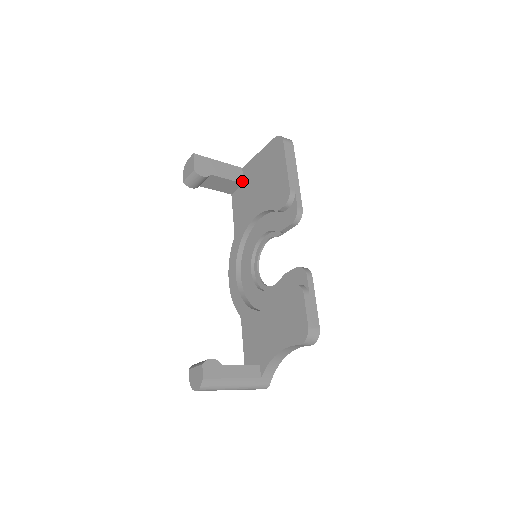
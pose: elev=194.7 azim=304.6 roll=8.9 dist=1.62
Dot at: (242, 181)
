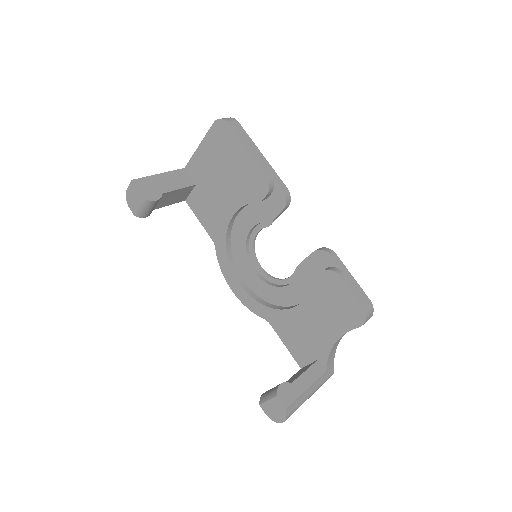
Dot at: (193, 183)
